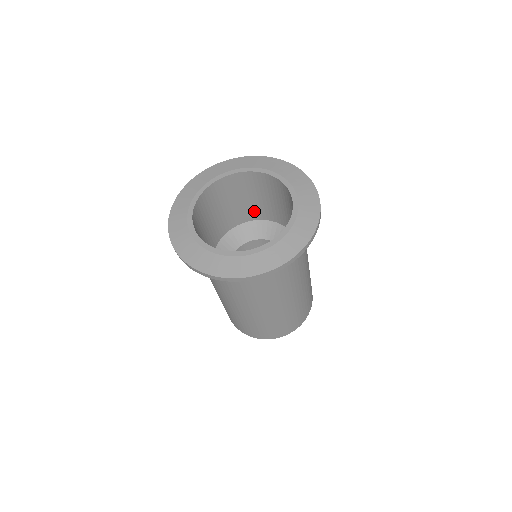
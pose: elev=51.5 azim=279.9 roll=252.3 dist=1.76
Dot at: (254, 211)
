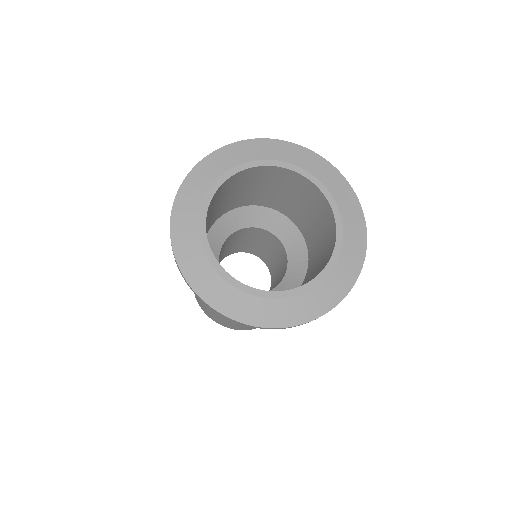
Dot at: (280, 203)
